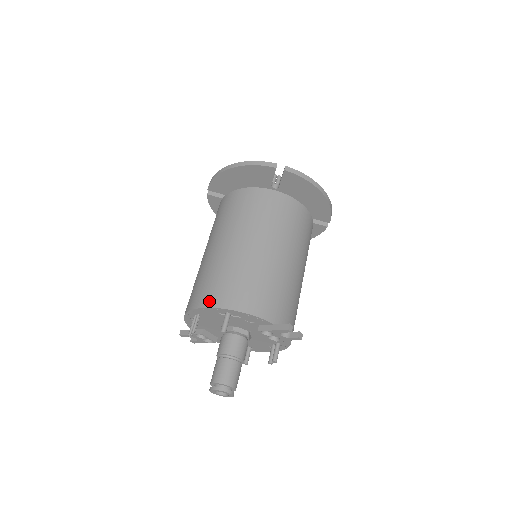
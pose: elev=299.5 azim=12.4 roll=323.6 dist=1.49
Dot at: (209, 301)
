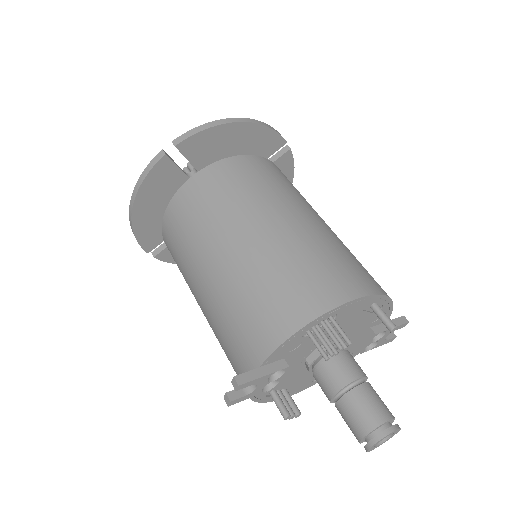
Dot at: (363, 287)
